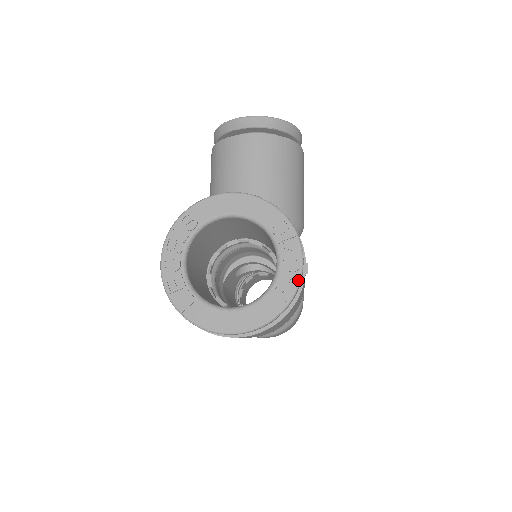
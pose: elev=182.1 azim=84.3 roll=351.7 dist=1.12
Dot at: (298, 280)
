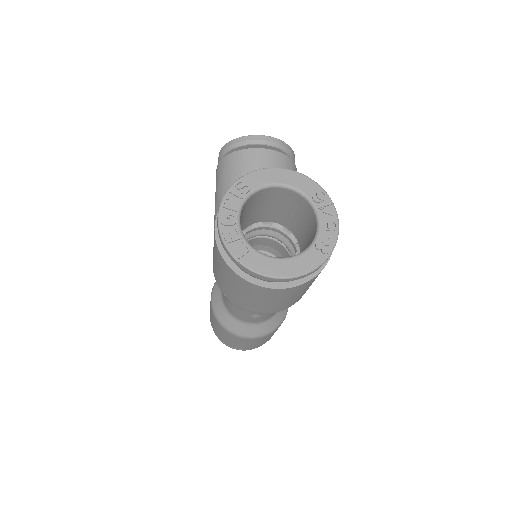
Dot at: (336, 238)
